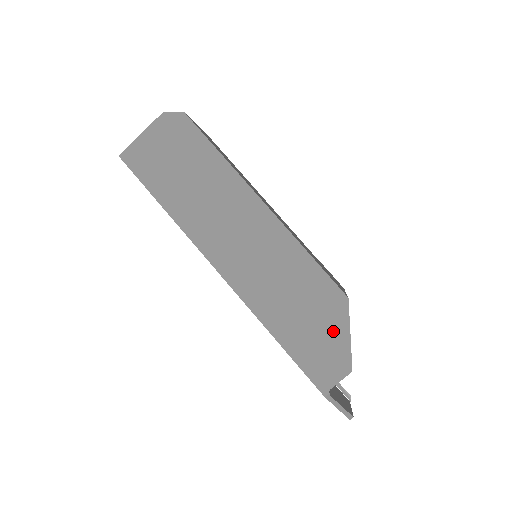
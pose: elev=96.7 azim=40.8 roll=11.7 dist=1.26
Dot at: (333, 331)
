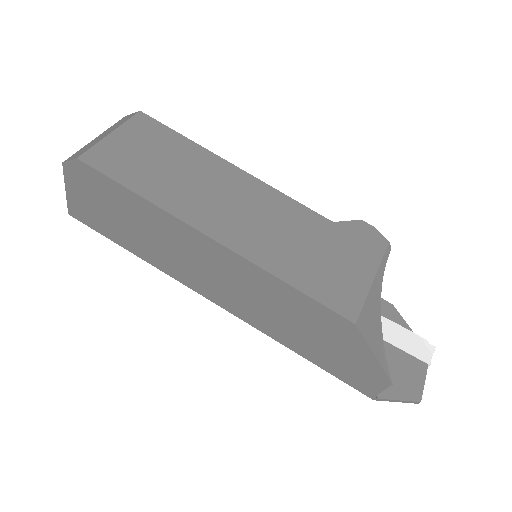
Dot at: (354, 352)
